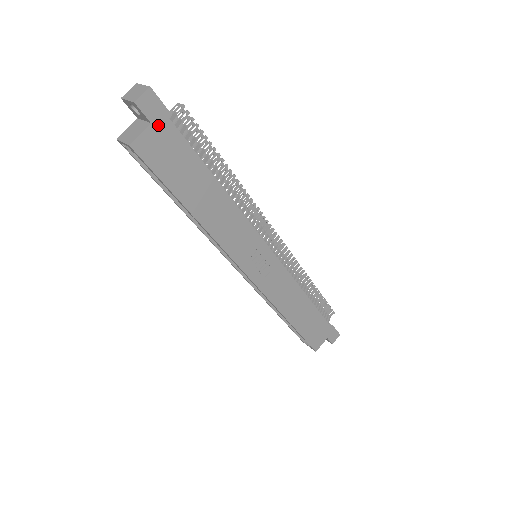
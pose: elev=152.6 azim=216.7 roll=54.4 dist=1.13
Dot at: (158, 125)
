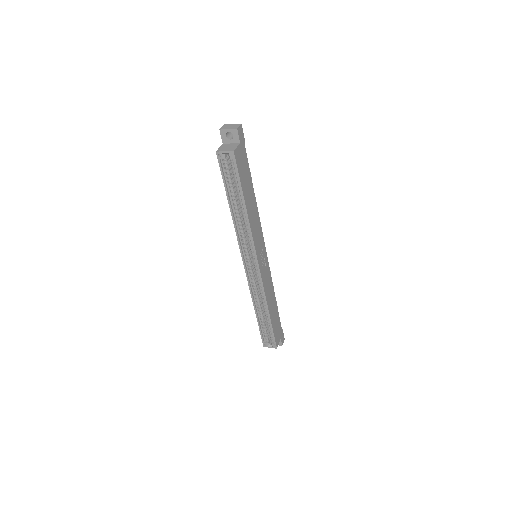
Dot at: (242, 146)
